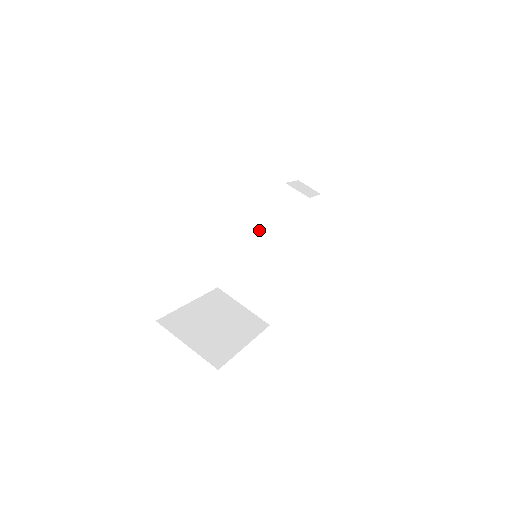
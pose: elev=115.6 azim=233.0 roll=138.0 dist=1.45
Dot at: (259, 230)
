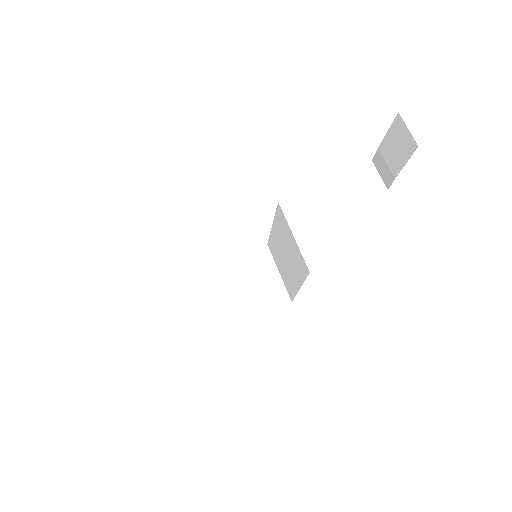
Dot at: (281, 223)
